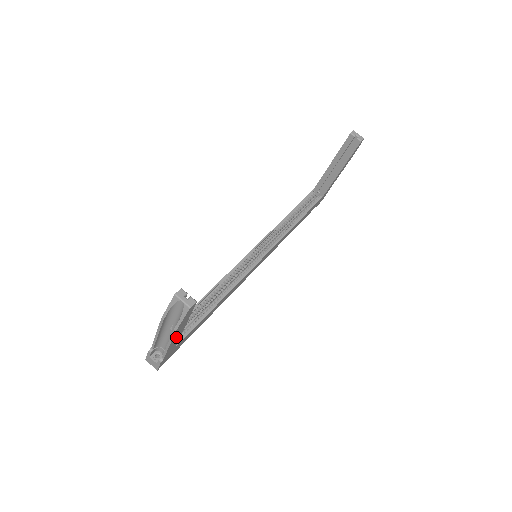
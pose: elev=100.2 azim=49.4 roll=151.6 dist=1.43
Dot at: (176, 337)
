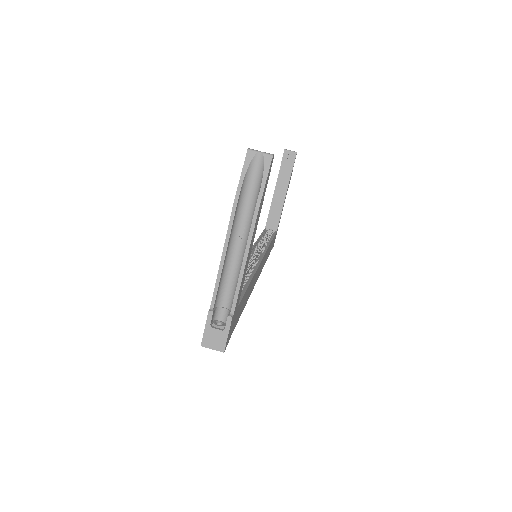
Dot at: (250, 249)
